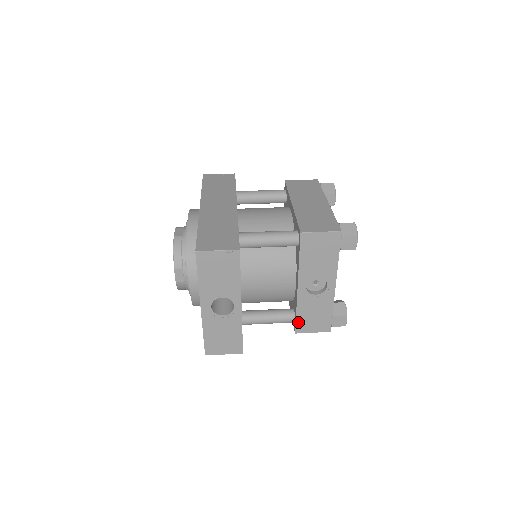
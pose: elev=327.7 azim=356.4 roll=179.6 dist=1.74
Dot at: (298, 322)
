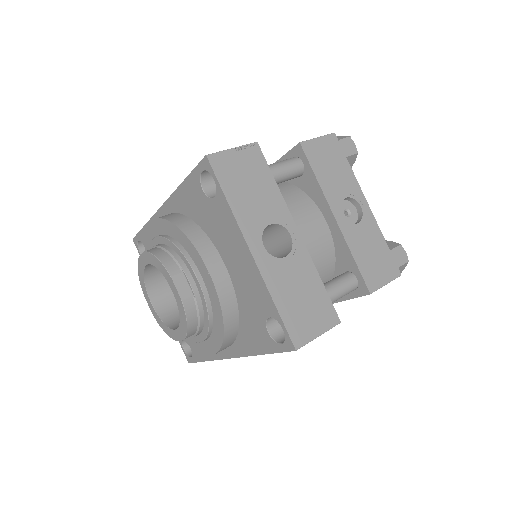
Dot at: (363, 273)
